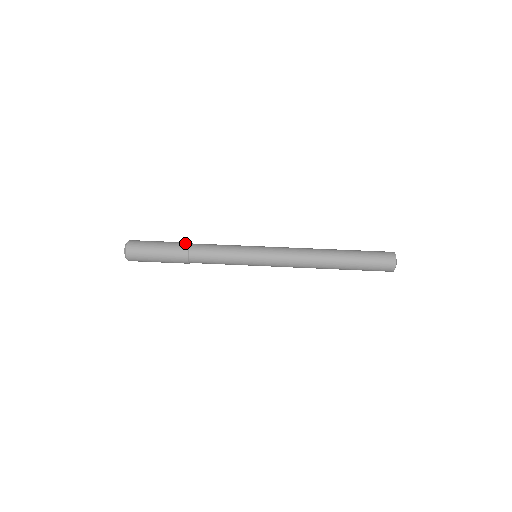
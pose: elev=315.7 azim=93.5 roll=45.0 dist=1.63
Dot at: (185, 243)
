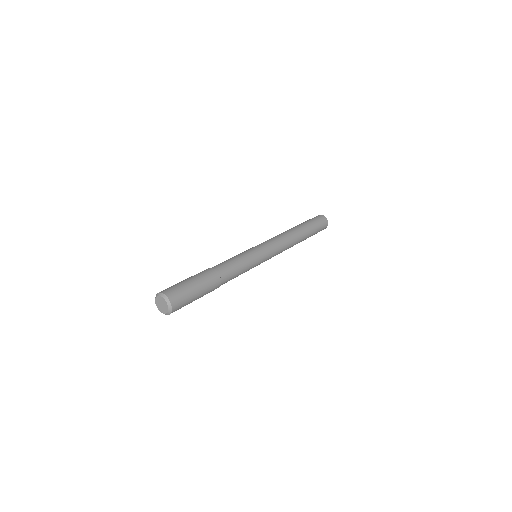
Dot at: (207, 269)
